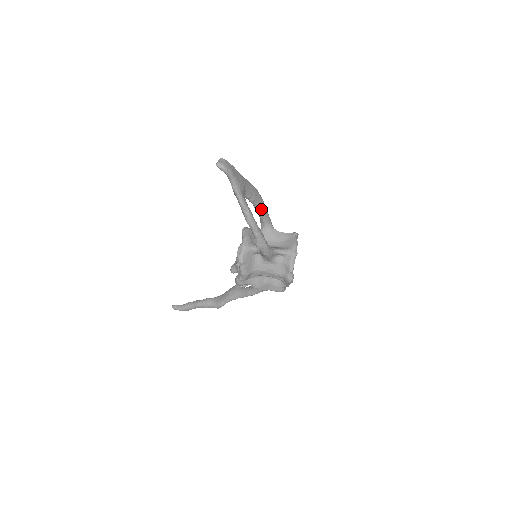
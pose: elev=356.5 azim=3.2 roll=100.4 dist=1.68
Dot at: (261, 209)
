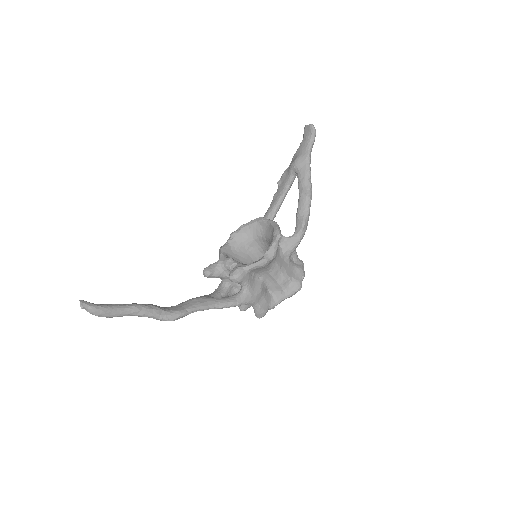
Dot at: occluded
